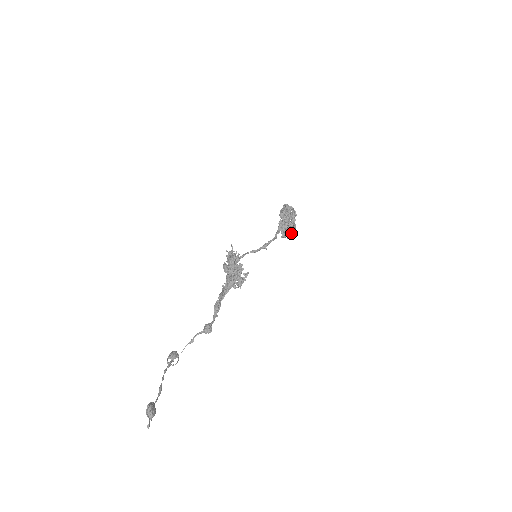
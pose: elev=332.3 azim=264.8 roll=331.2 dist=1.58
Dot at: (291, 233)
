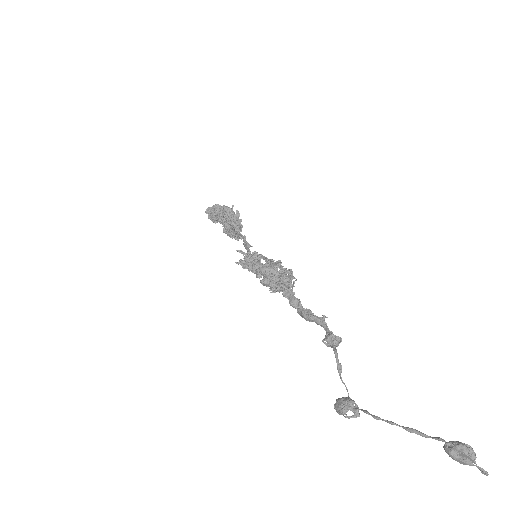
Dot at: occluded
